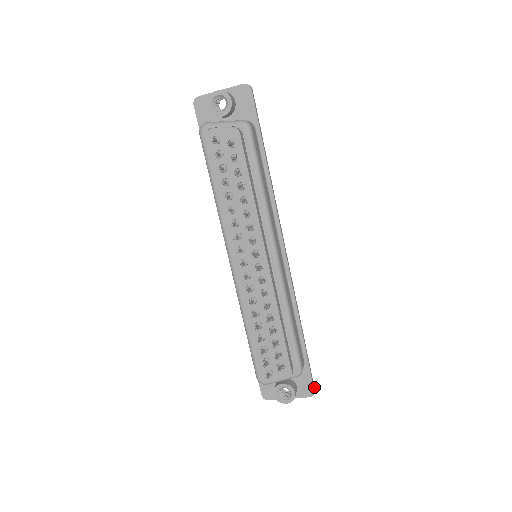
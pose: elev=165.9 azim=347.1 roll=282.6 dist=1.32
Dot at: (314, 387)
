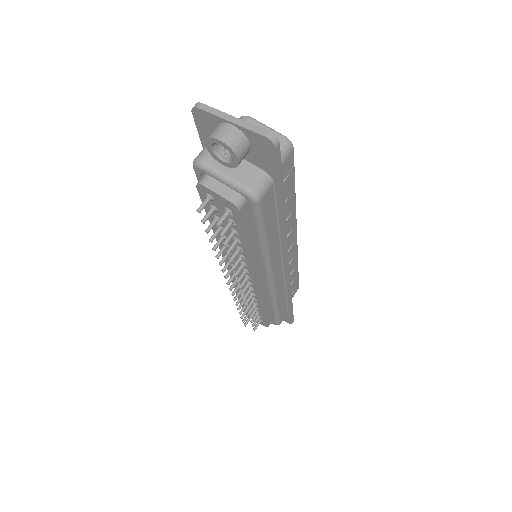
Dot at: (293, 320)
